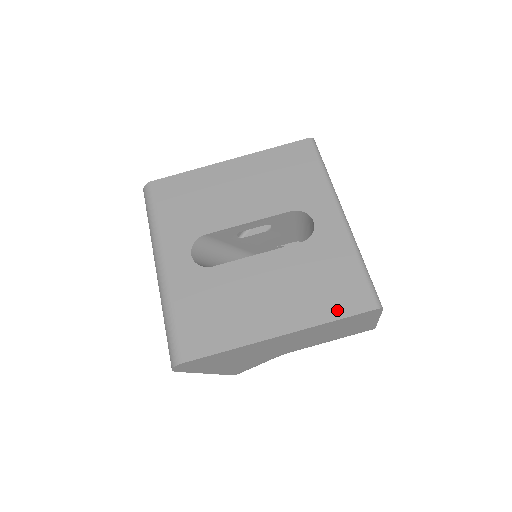
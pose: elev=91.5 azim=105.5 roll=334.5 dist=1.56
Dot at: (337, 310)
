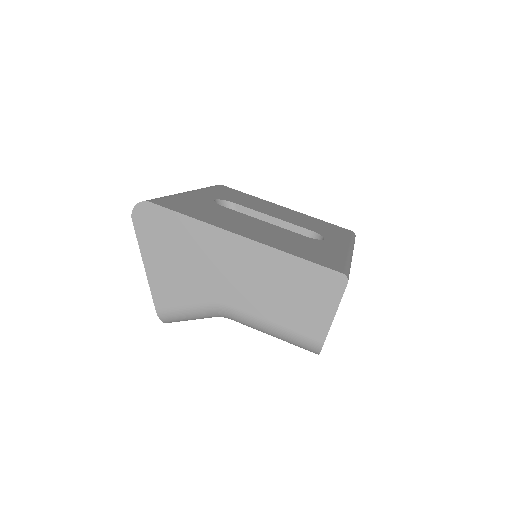
Dot at: (305, 256)
